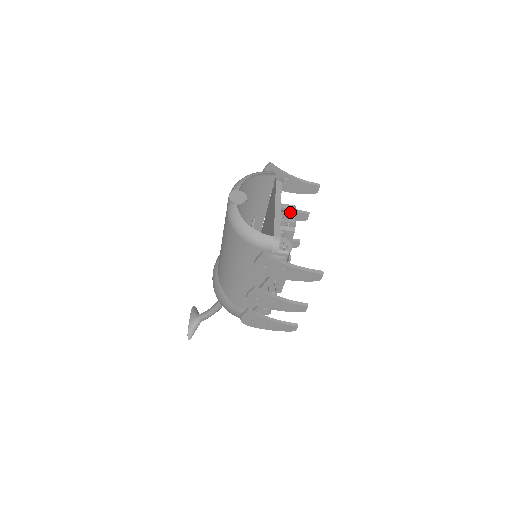
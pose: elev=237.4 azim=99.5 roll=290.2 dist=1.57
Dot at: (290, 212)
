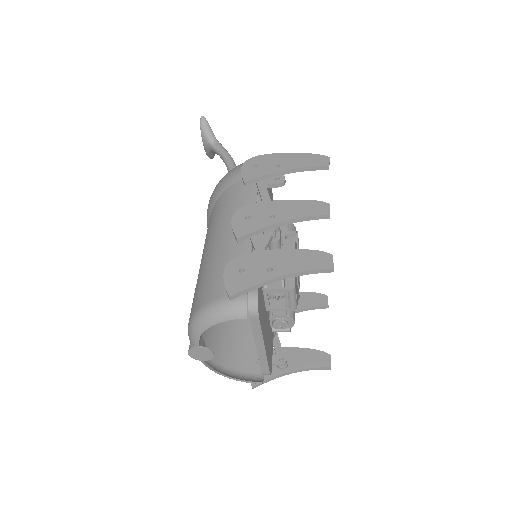
Dot at: (285, 298)
